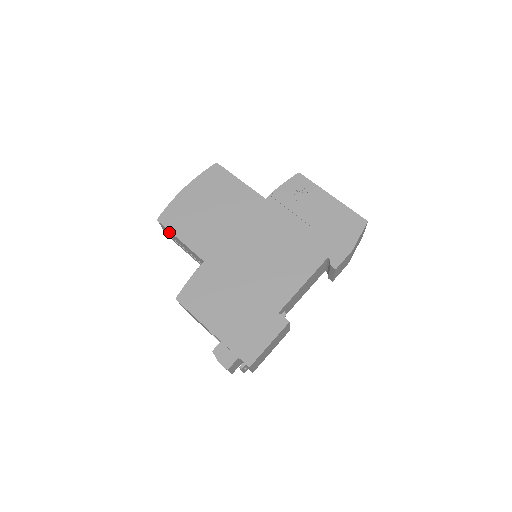
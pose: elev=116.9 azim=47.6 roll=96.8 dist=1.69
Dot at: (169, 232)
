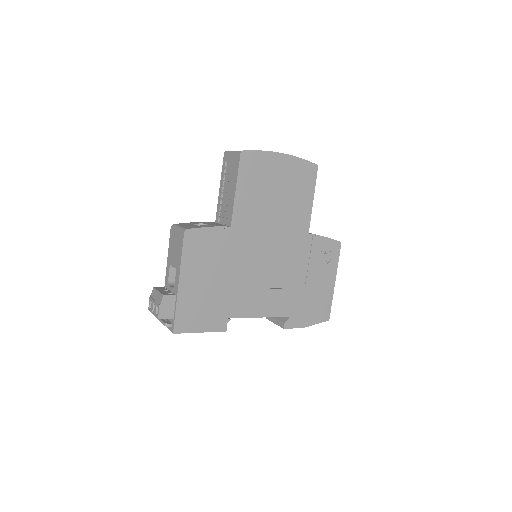
Dot at: (235, 169)
